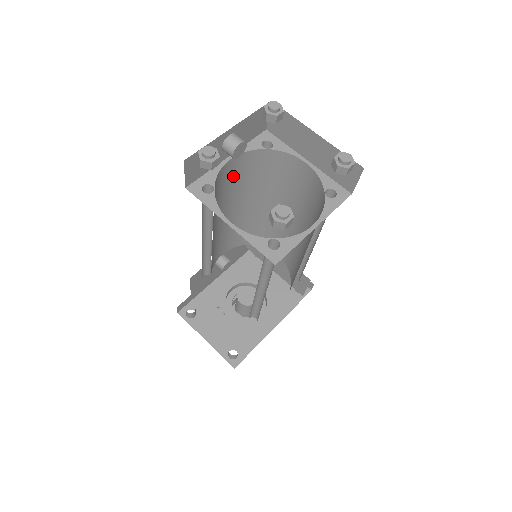
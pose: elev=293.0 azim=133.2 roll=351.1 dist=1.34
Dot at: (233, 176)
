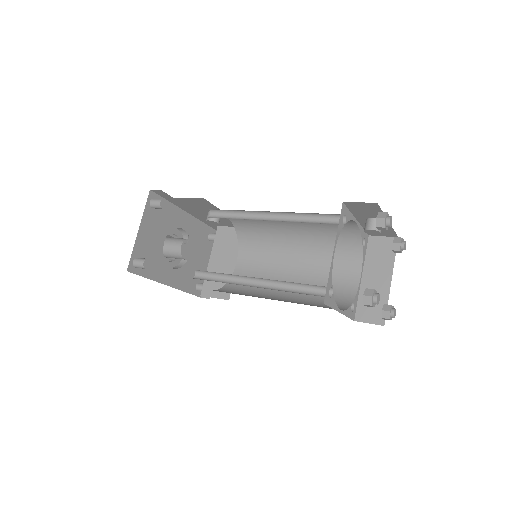
Dot at: occluded
